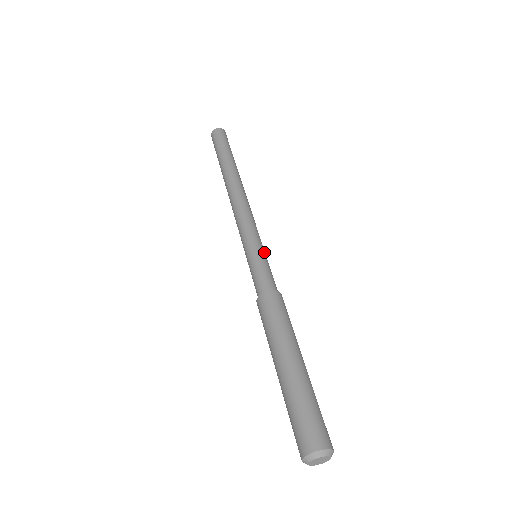
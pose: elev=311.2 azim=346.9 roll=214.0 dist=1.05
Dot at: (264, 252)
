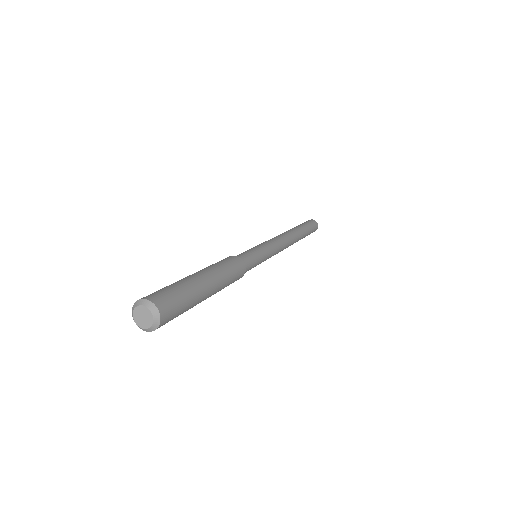
Dot at: (258, 248)
